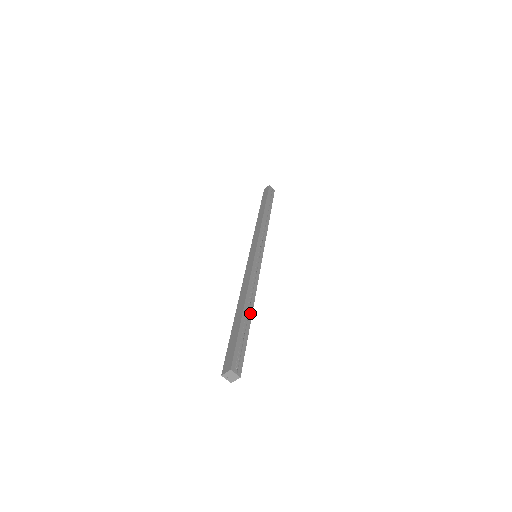
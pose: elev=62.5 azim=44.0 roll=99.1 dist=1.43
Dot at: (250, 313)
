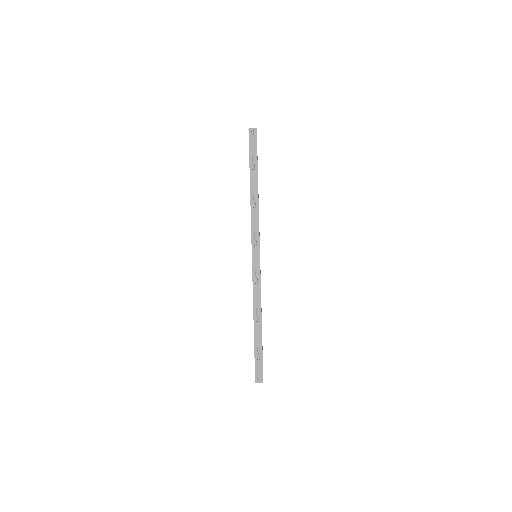
Dot at: (260, 328)
